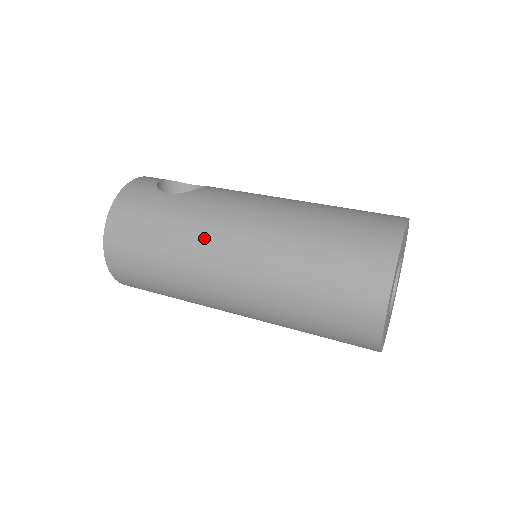
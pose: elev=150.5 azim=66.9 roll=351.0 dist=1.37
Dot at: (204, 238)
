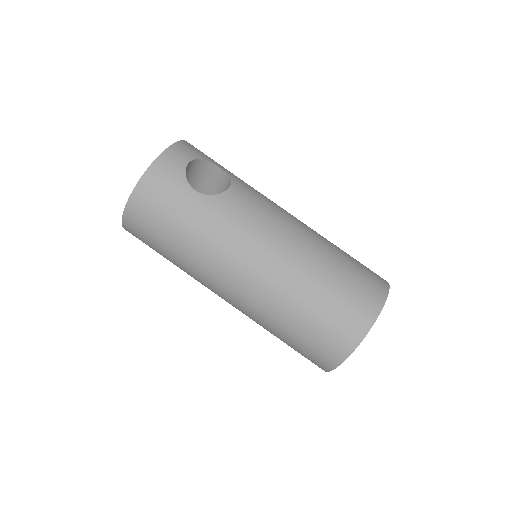
Dot at: (218, 255)
